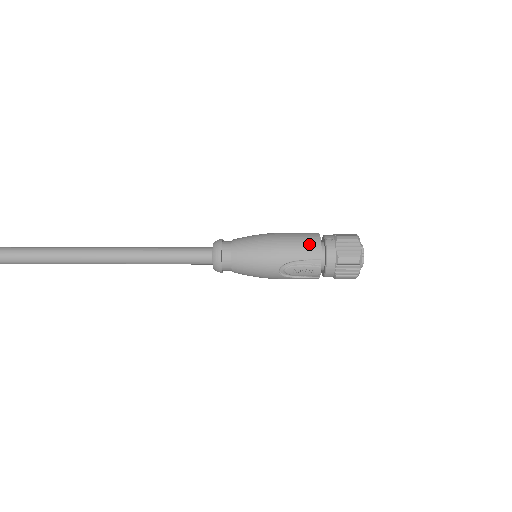
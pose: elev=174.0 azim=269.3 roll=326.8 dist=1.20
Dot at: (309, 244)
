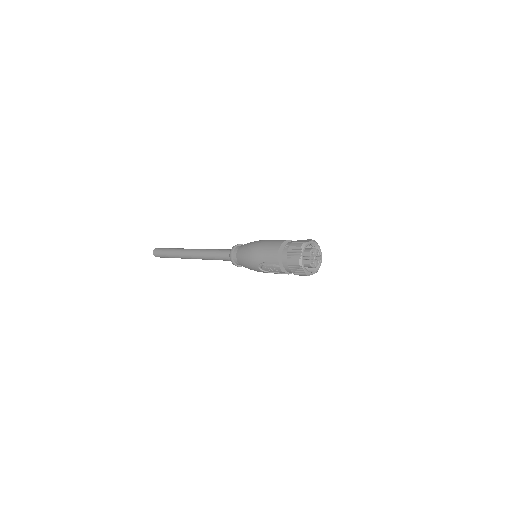
Dot at: (272, 250)
